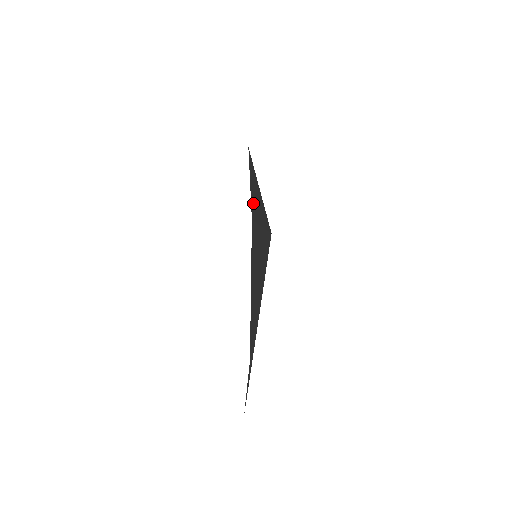
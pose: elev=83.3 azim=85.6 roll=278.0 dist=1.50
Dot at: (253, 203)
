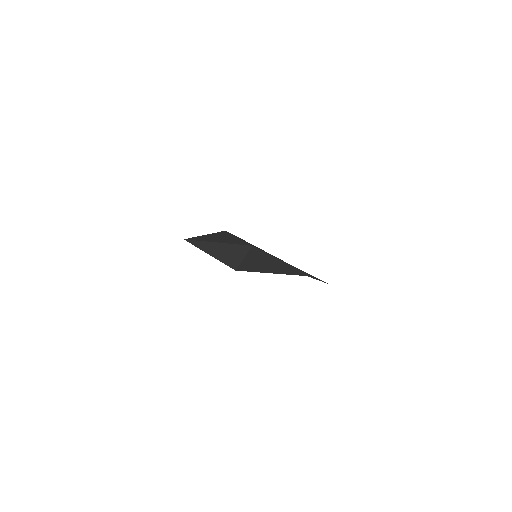
Dot at: (225, 260)
